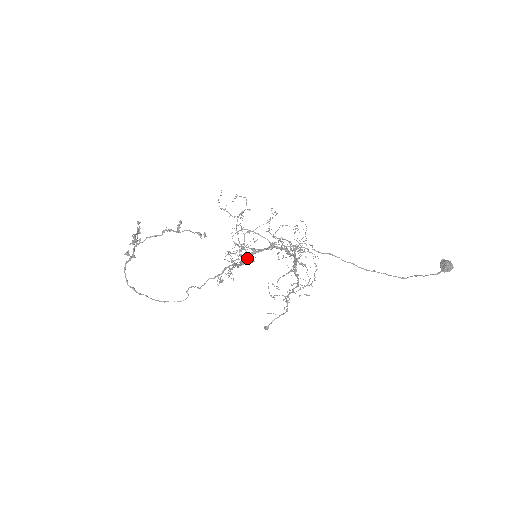
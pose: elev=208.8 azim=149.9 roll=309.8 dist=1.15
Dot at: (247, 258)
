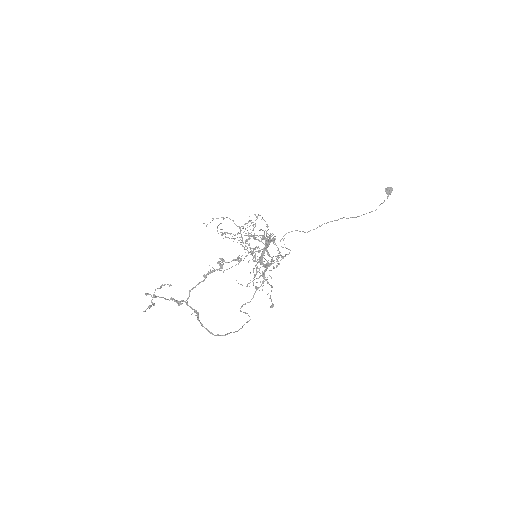
Dot at: occluded
